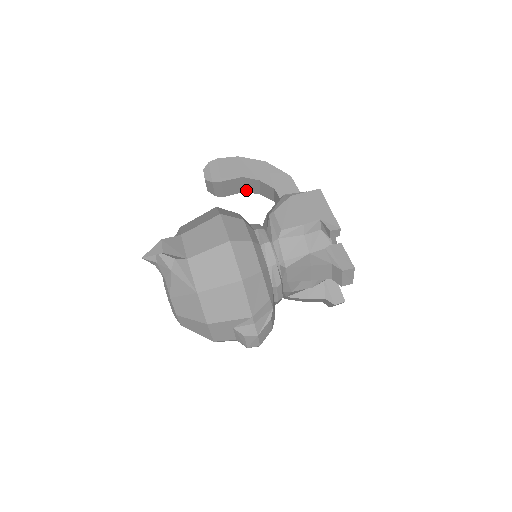
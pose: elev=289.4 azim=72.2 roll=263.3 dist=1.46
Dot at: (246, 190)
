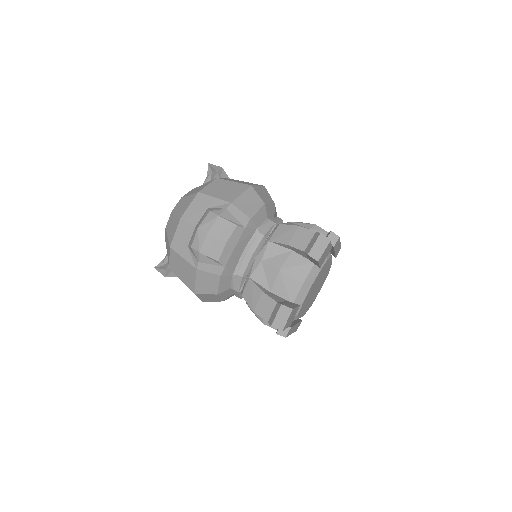
Dot at: occluded
